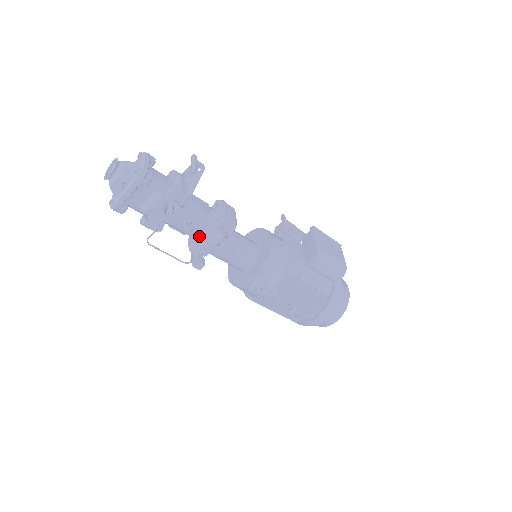
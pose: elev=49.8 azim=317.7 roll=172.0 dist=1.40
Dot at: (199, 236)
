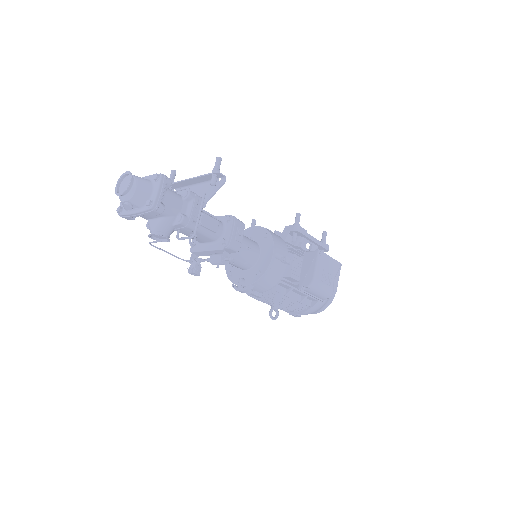
Dot at: (202, 243)
